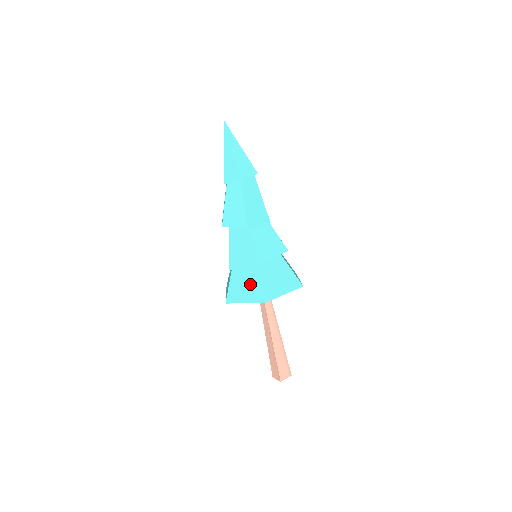
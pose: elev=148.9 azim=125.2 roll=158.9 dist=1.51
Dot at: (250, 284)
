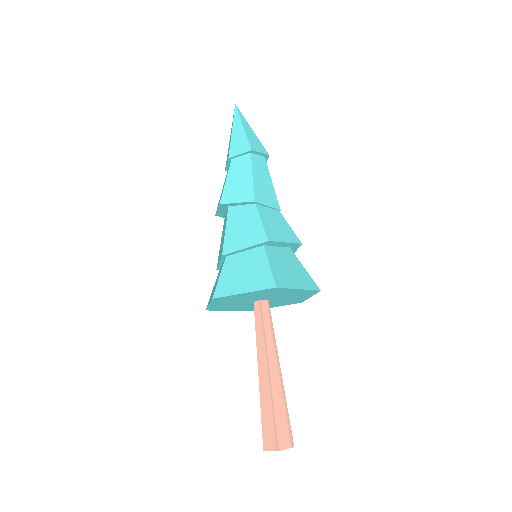
Dot at: (252, 270)
